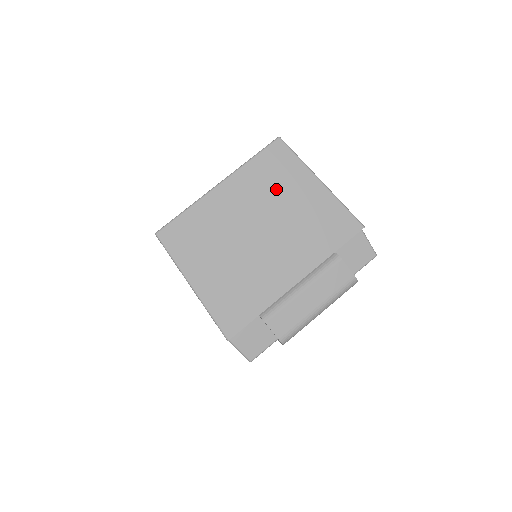
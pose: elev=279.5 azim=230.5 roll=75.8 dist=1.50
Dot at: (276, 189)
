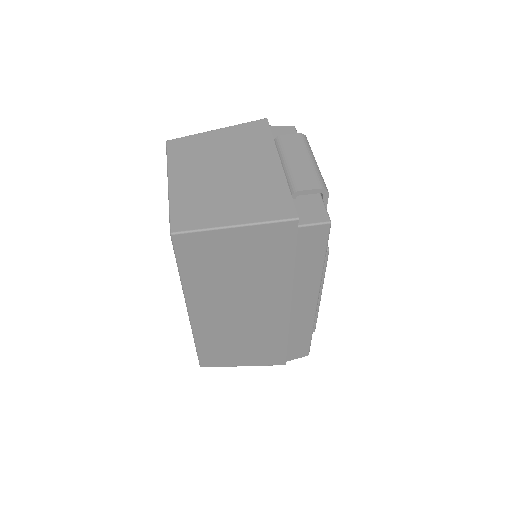
Dot at: (200, 153)
